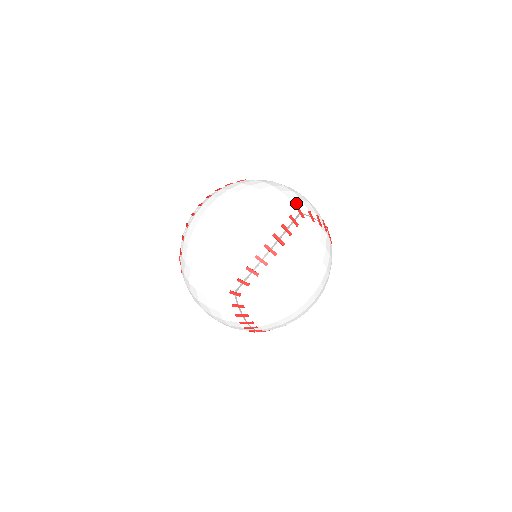
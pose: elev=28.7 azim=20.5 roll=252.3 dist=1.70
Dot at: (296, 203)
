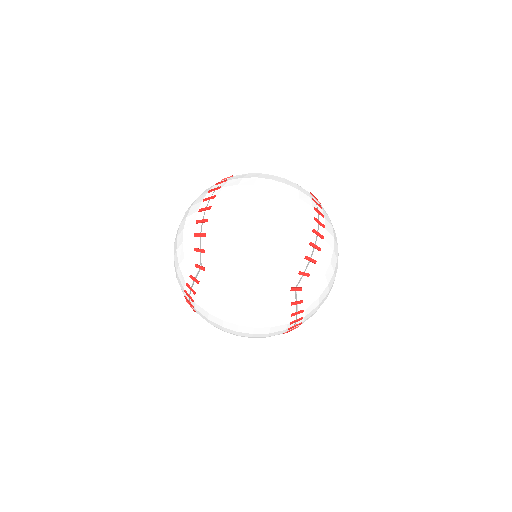
Dot at: occluded
